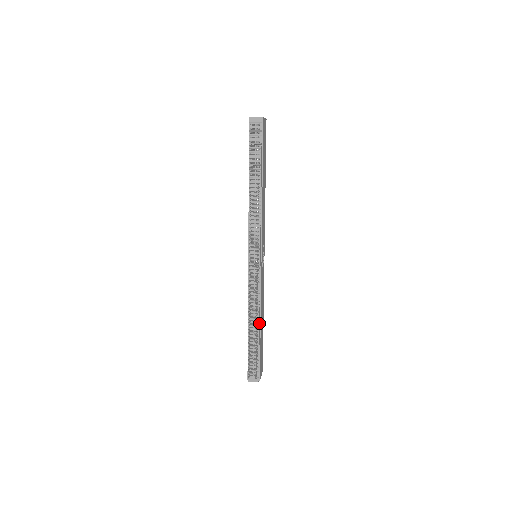
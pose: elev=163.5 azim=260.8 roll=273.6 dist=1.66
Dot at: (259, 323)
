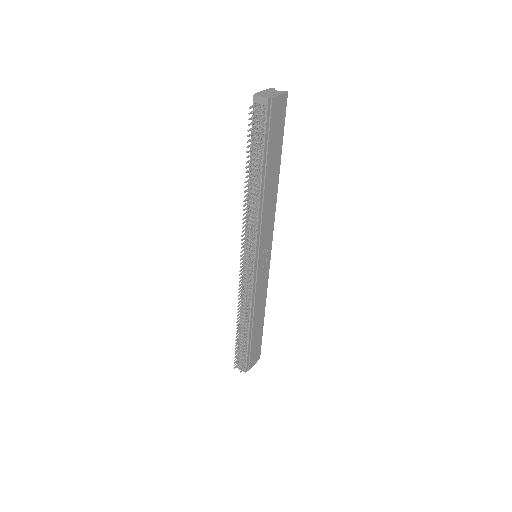
Dot at: (250, 323)
